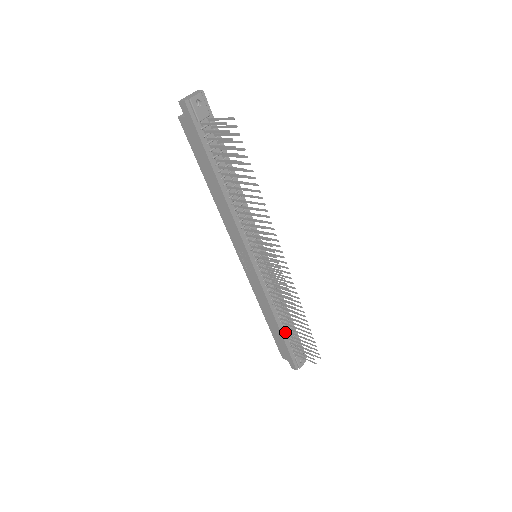
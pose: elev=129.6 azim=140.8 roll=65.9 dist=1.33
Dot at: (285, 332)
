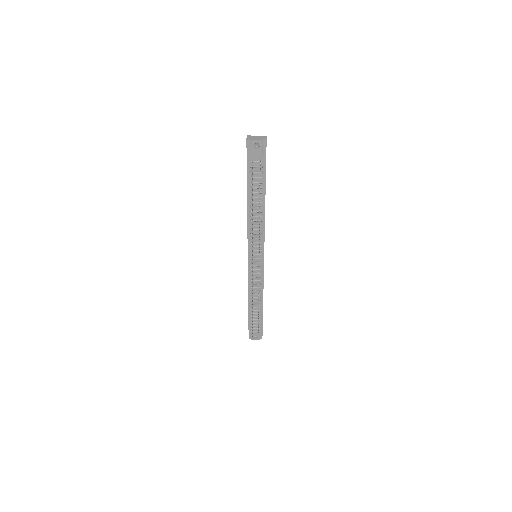
Dot at: occluded
